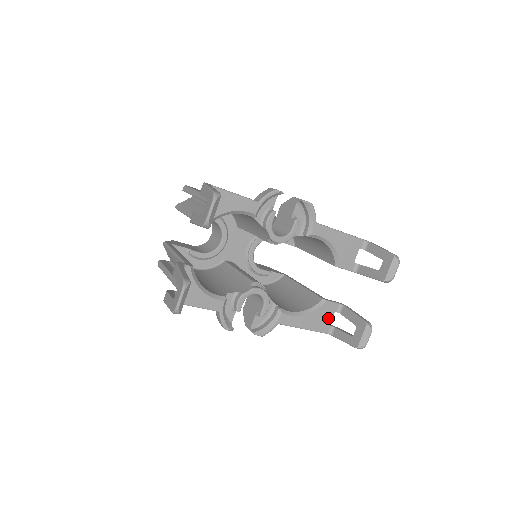
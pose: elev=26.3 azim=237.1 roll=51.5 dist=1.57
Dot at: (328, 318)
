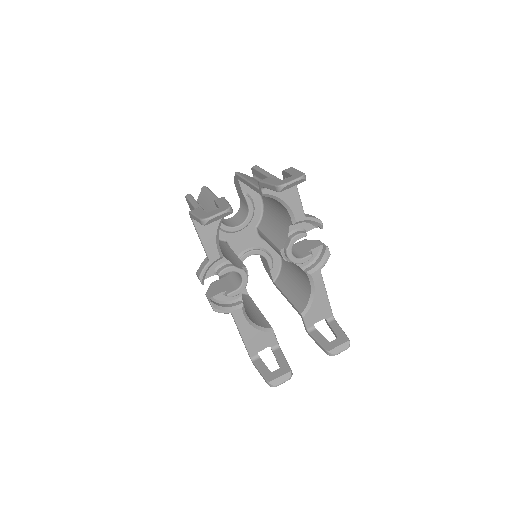
Dot at: (262, 346)
